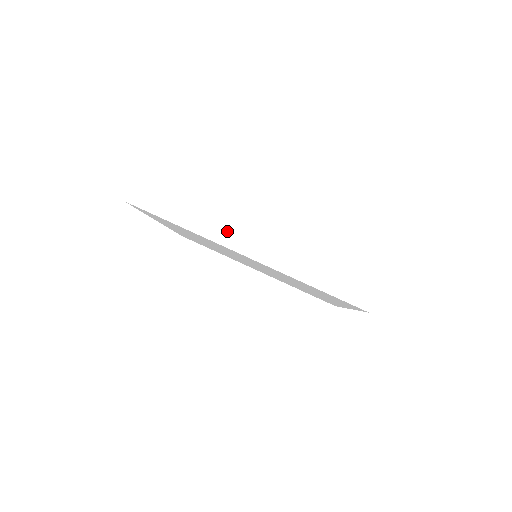
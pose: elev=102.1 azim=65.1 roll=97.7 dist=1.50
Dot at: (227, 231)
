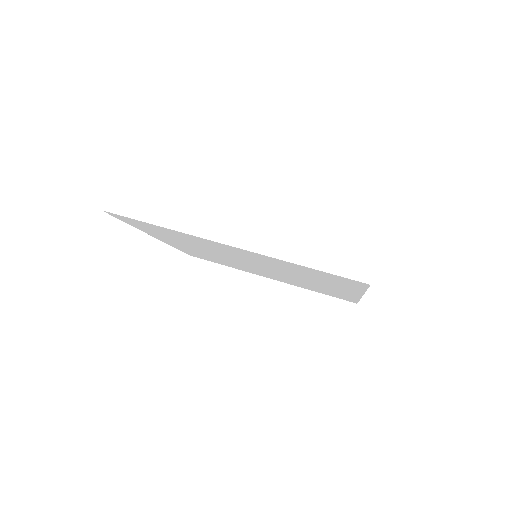
Dot at: (207, 223)
